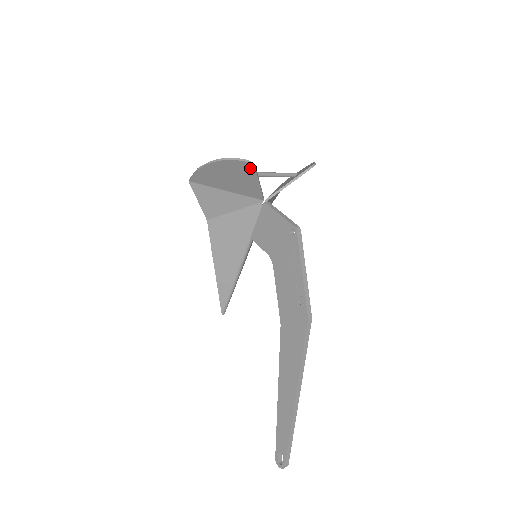
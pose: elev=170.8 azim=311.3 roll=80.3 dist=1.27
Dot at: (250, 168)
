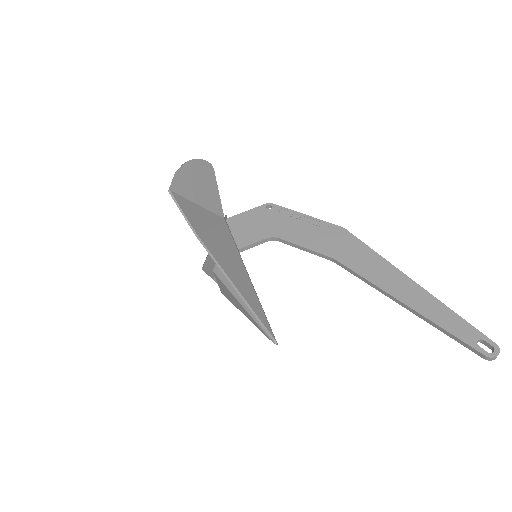
Dot at: (211, 171)
